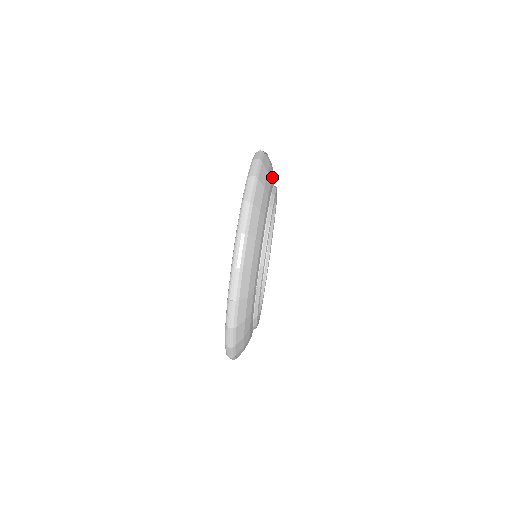
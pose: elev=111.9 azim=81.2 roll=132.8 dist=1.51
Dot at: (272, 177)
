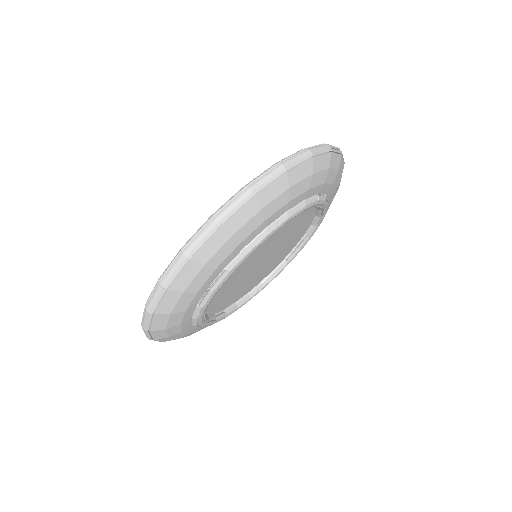
Dot at: (321, 183)
